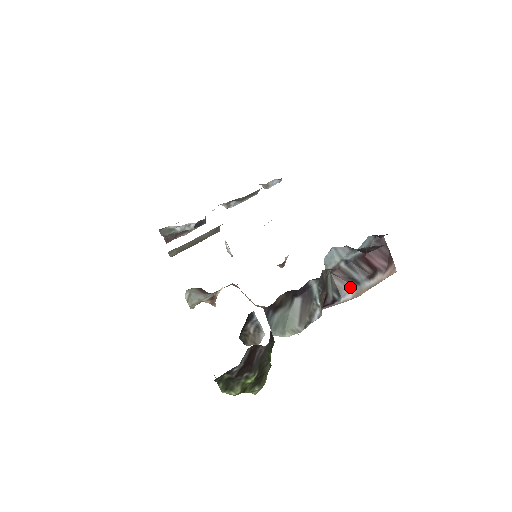
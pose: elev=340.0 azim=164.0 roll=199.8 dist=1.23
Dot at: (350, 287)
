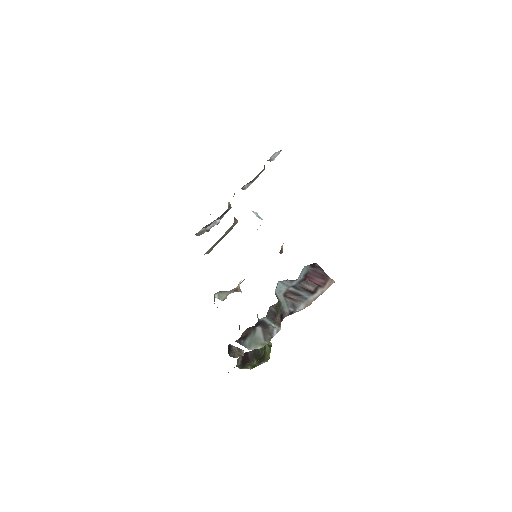
Dot at: (300, 302)
